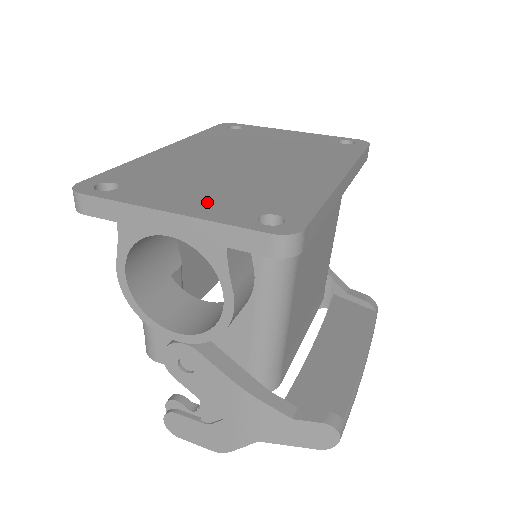
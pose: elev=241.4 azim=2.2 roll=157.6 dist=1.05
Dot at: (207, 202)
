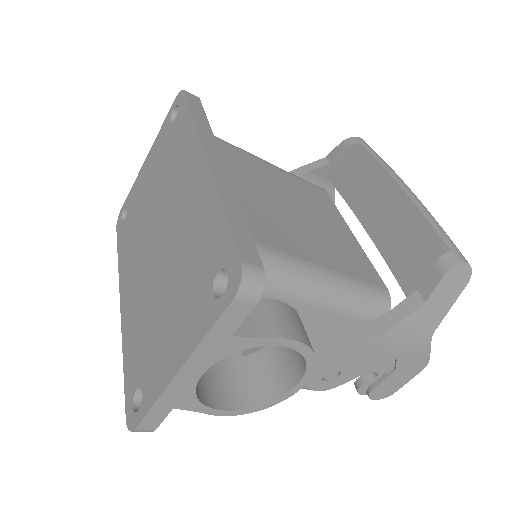
Dot at: (182, 326)
